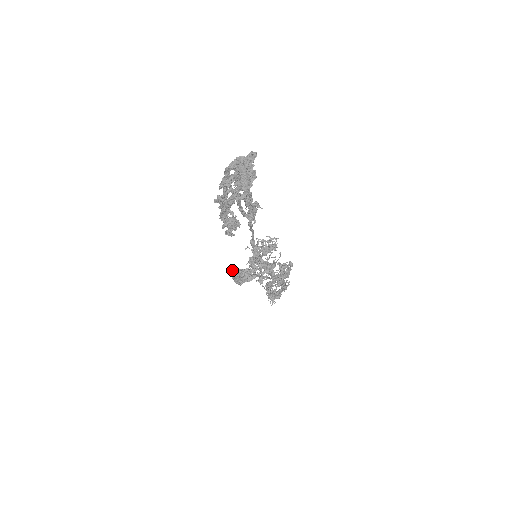
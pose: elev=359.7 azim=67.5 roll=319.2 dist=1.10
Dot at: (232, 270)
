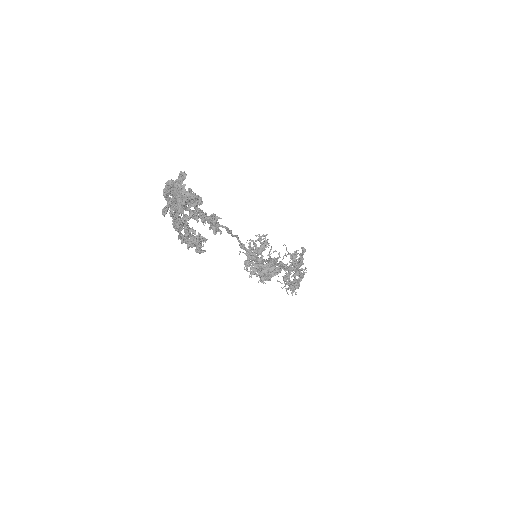
Dot at: occluded
